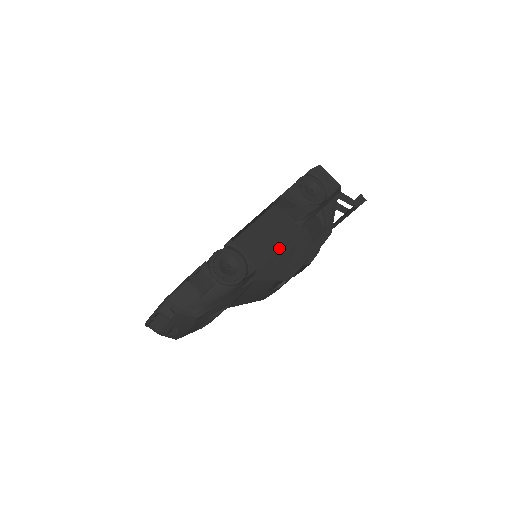
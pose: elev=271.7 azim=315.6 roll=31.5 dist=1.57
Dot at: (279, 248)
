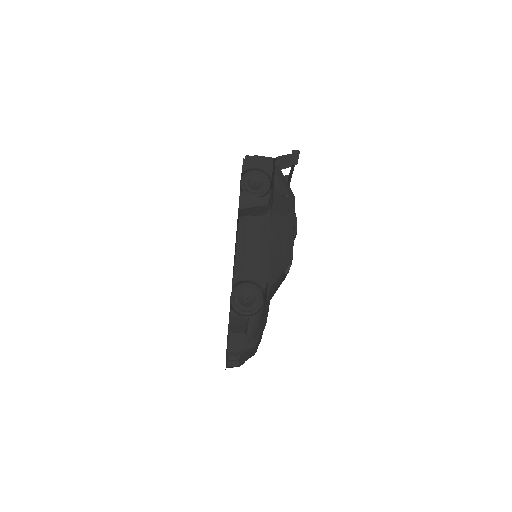
Dot at: (268, 248)
